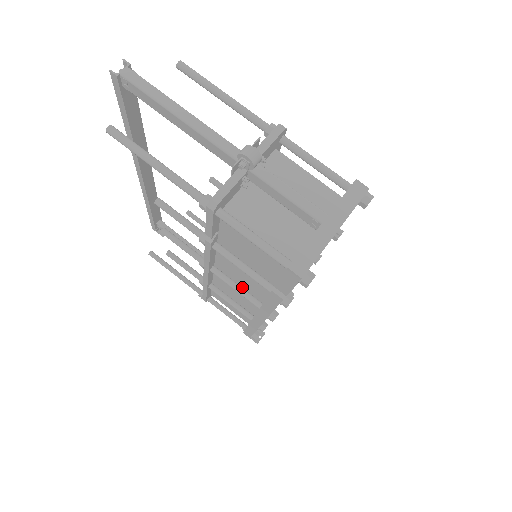
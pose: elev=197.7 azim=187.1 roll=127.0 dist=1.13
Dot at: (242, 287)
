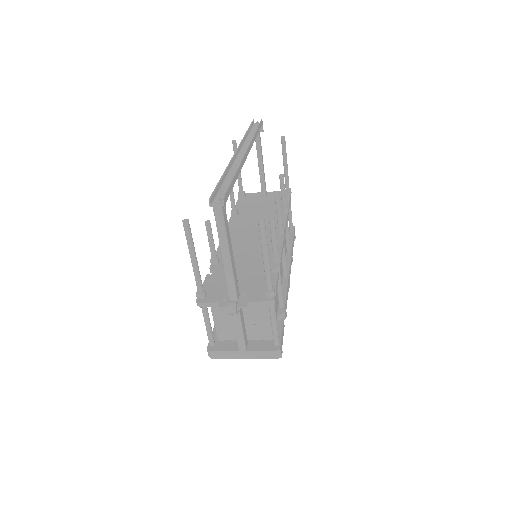
Dot at: occluded
